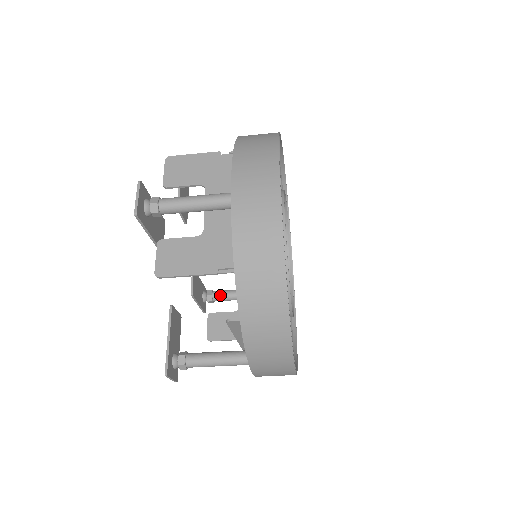
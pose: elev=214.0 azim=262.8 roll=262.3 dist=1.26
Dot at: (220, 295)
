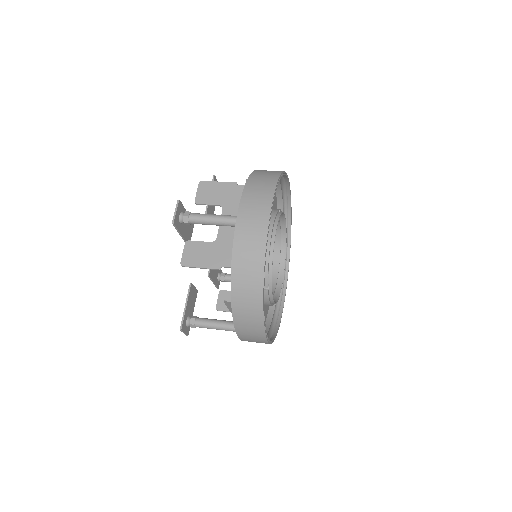
Dot at: occluded
